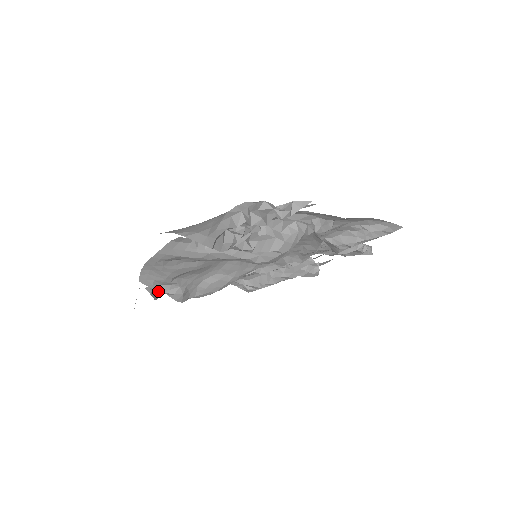
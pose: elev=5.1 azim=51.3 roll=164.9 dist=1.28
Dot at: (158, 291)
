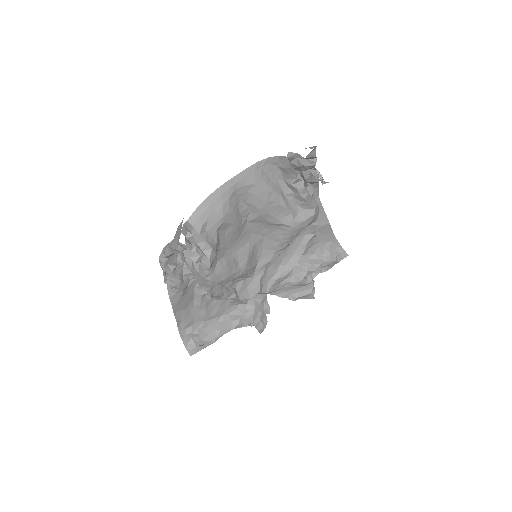
Dot at: (173, 264)
